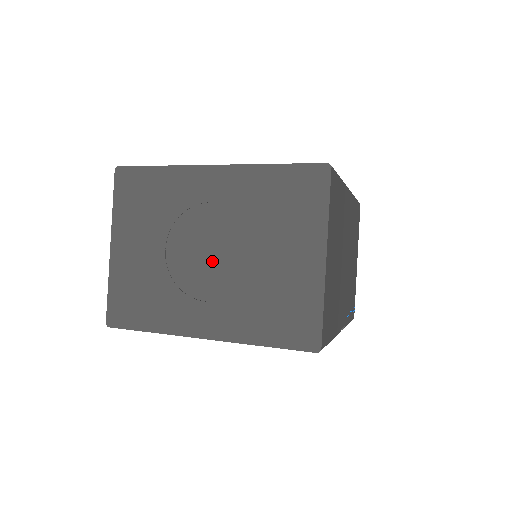
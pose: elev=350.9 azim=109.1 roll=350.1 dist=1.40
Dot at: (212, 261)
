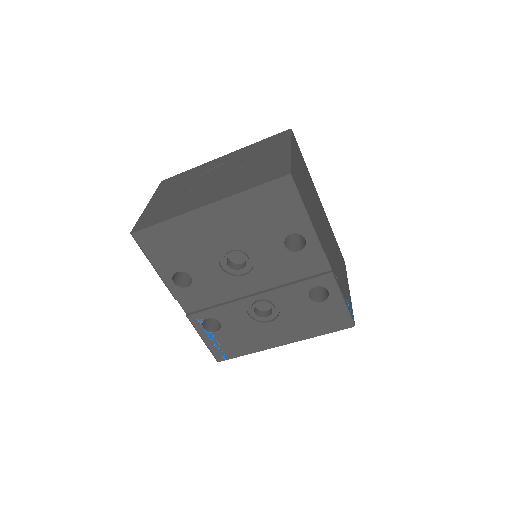
Dot at: (217, 180)
